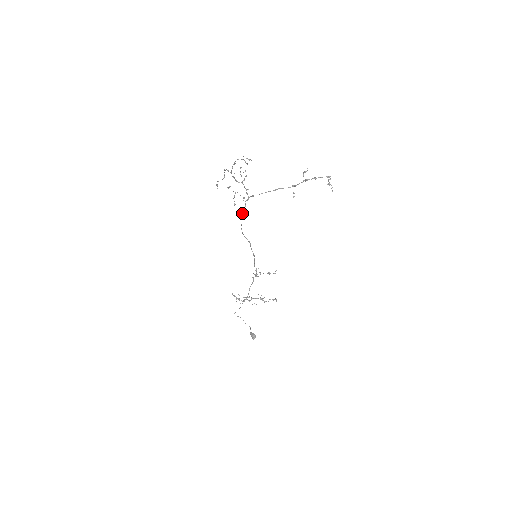
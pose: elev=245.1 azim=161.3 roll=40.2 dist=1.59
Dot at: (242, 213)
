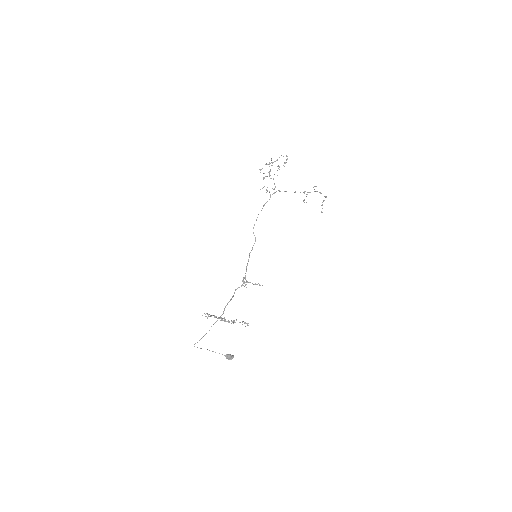
Dot at: occluded
